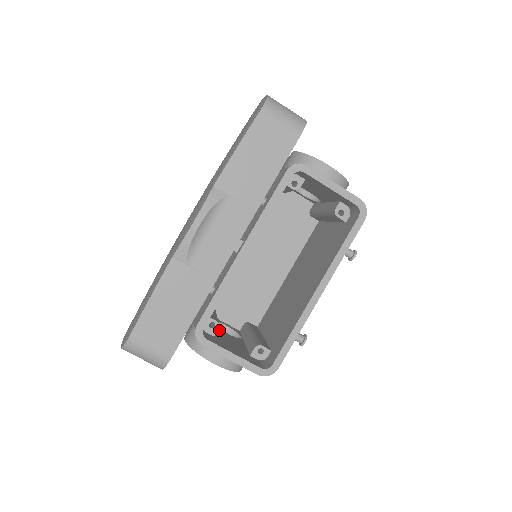
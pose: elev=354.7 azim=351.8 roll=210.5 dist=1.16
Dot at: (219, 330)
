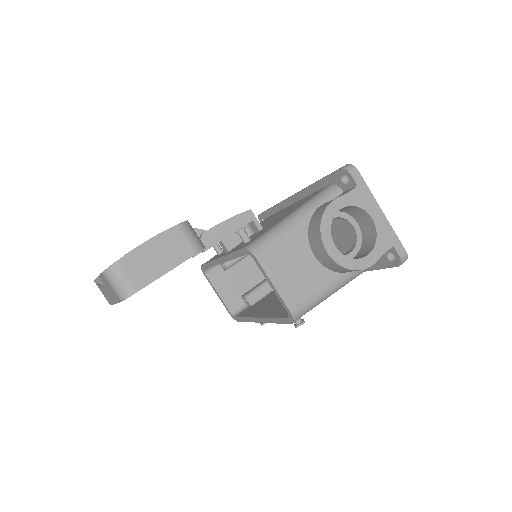
Dot at: (251, 260)
